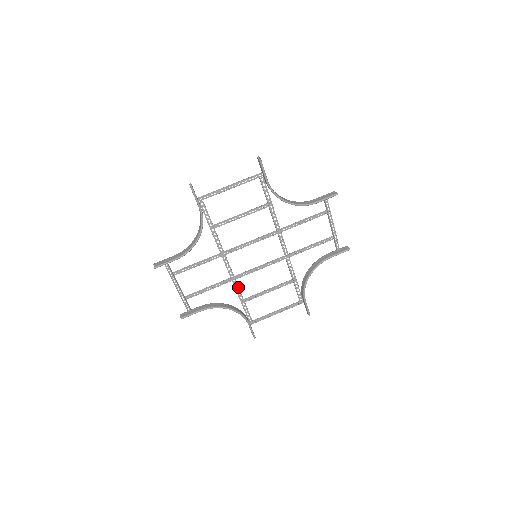
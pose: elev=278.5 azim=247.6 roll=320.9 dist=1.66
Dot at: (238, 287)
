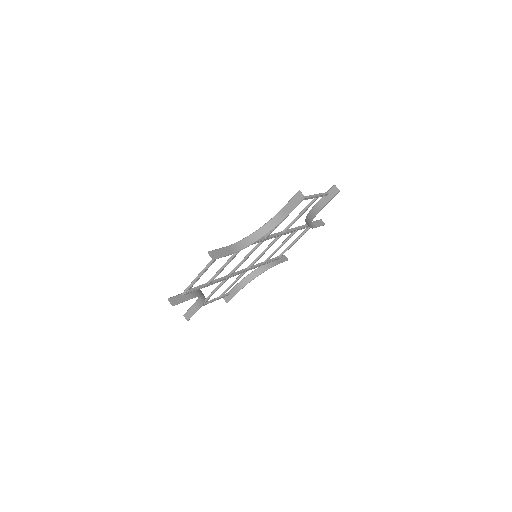
Dot at: (255, 267)
